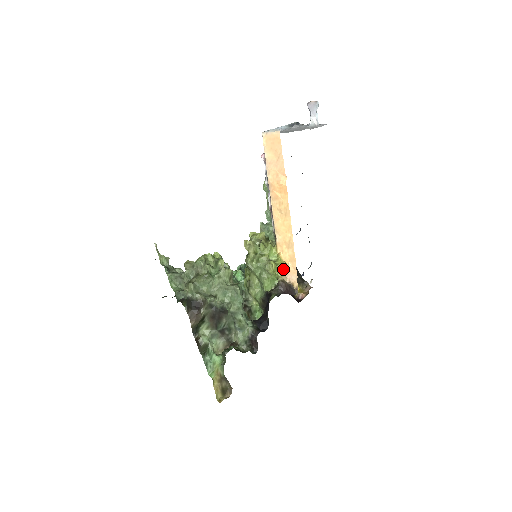
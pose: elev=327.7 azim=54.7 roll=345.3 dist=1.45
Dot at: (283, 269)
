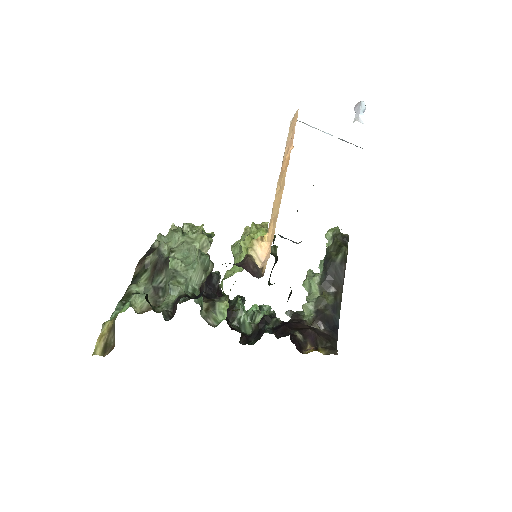
Dot at: (257, 244)
